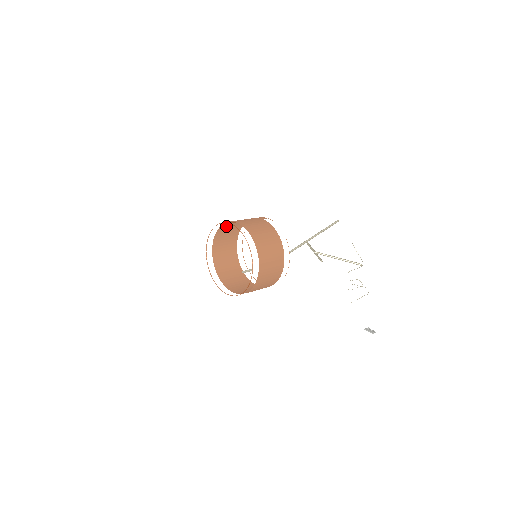
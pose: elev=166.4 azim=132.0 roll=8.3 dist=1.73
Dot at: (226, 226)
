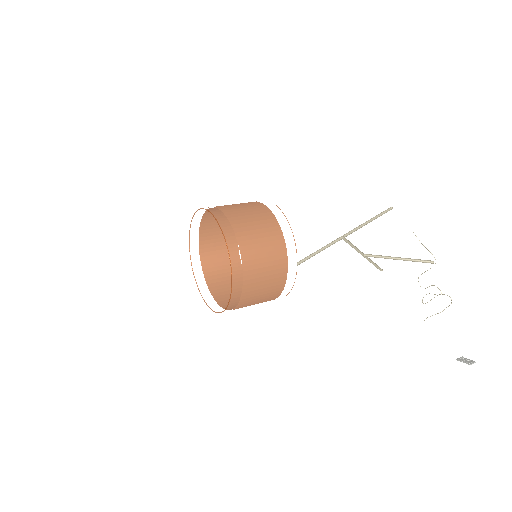
Dot at: (211, 221)
